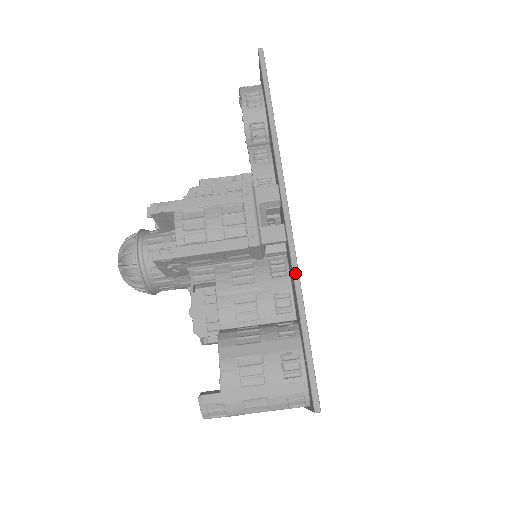
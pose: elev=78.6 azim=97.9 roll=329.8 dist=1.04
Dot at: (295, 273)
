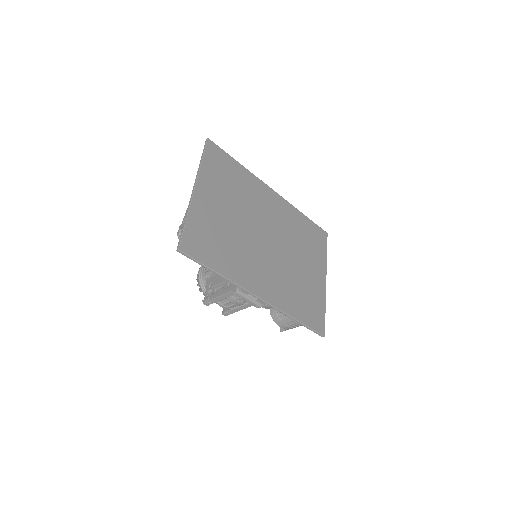
Dot at: (284, 314)
